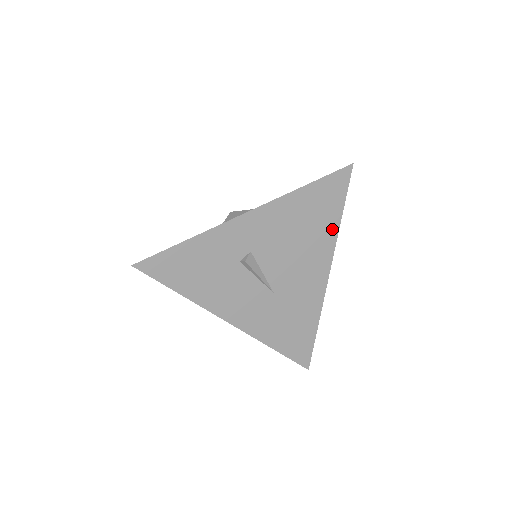
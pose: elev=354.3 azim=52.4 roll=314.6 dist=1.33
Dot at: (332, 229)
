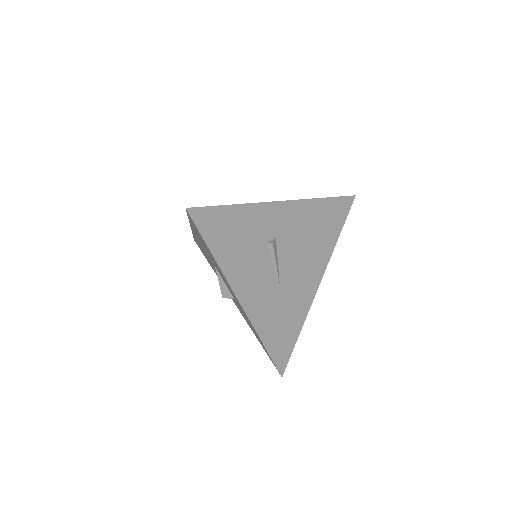
Dot at: (331, 244)
